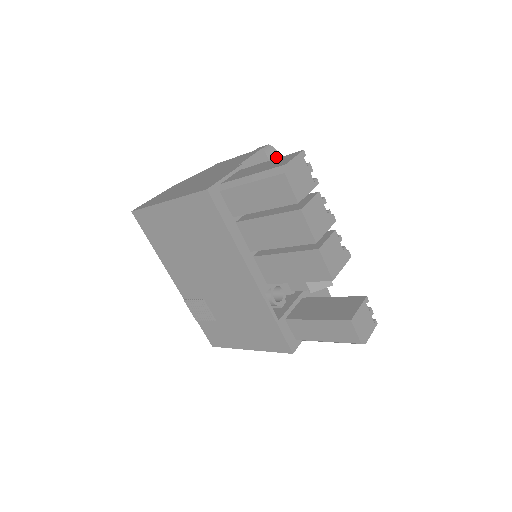
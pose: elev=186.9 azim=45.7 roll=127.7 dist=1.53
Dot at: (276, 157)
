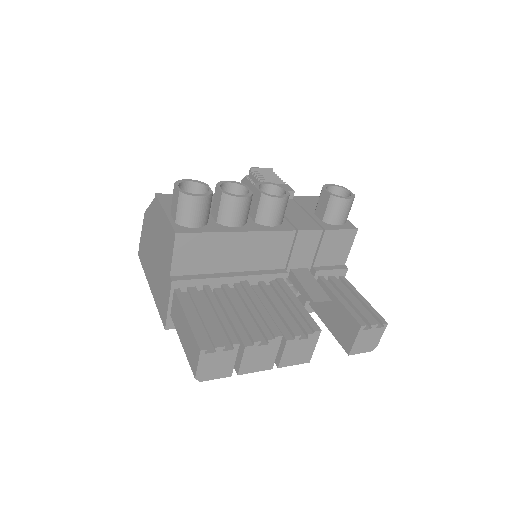
Dot at: (198, 204)
